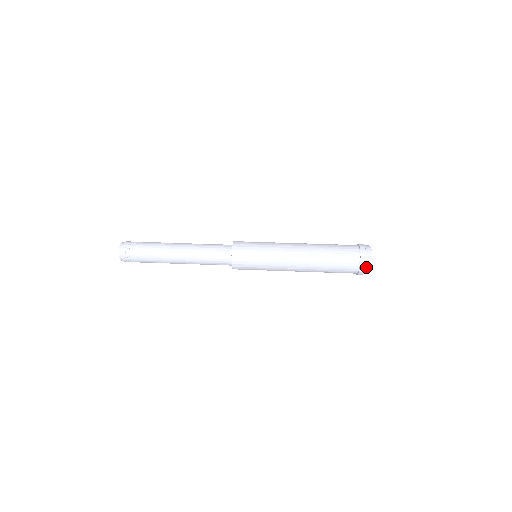
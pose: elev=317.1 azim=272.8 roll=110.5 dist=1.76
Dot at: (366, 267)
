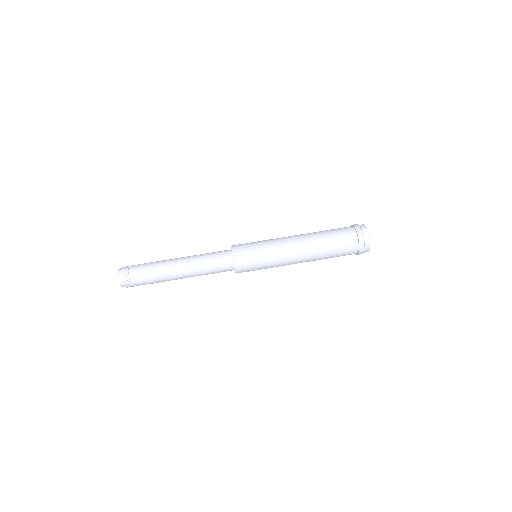
Dot at: (365, 241)
